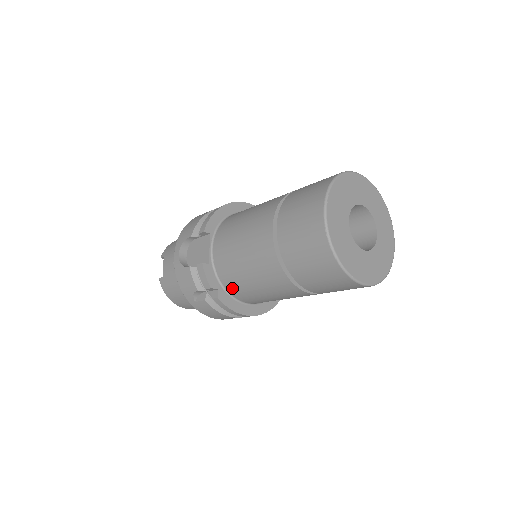
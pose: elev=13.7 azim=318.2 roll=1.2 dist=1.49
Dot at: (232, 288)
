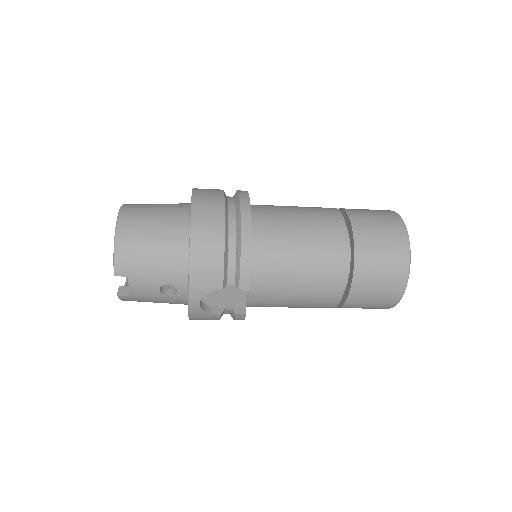
Dot at: occluded
